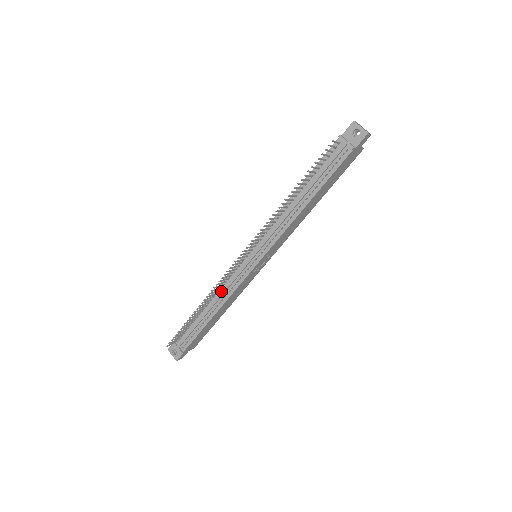
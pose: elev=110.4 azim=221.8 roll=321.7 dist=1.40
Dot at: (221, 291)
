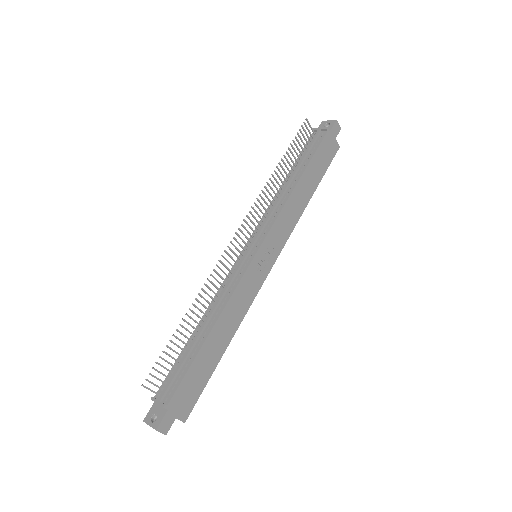
Dot at: (218, 297)
